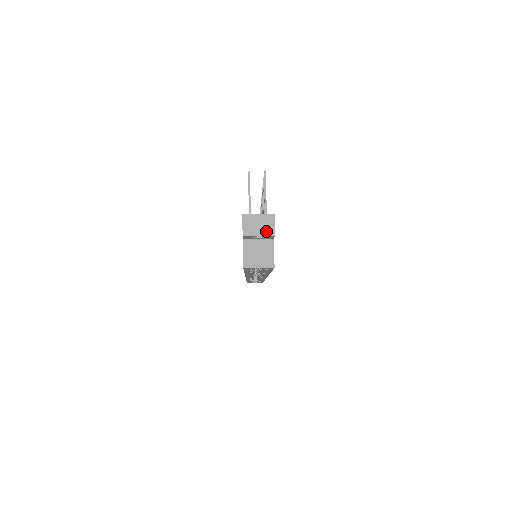
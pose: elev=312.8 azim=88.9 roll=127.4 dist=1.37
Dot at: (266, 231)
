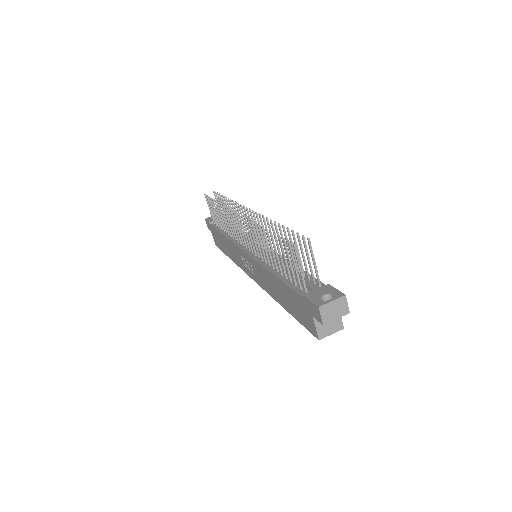
Dot at: (342, 313)
